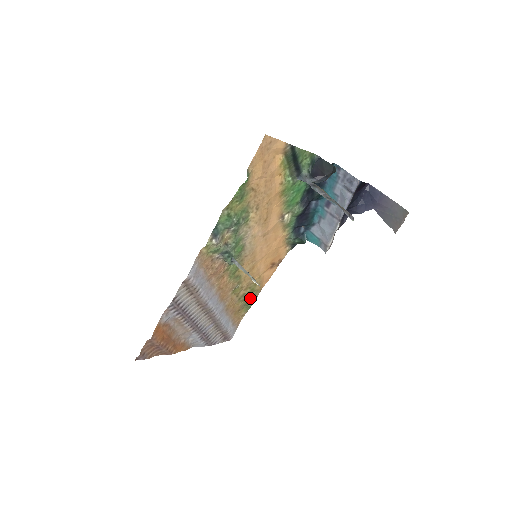
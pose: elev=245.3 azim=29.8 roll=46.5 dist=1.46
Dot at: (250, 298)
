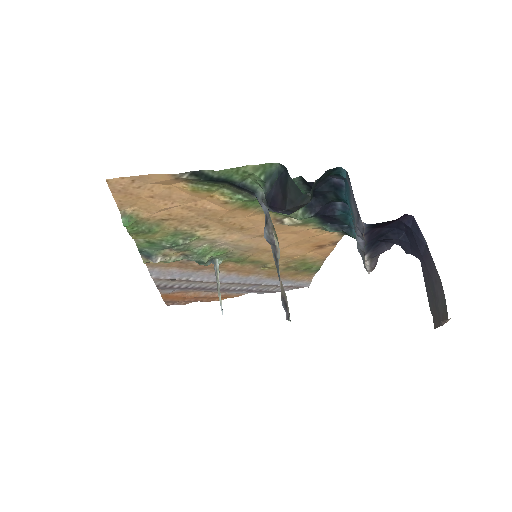
Dot at: (307, 266)
